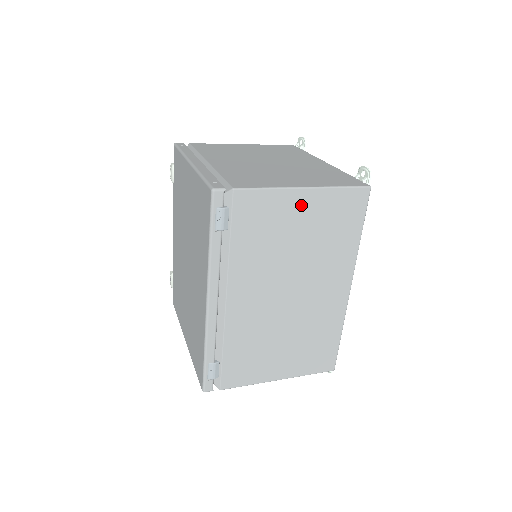
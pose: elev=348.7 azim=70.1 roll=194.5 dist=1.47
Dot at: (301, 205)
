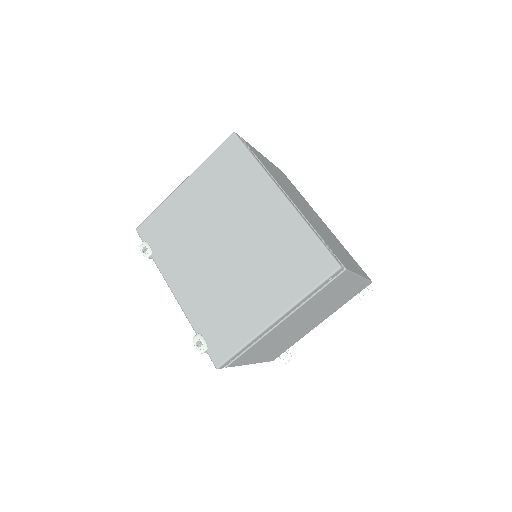
Dot at: (269, 163)
